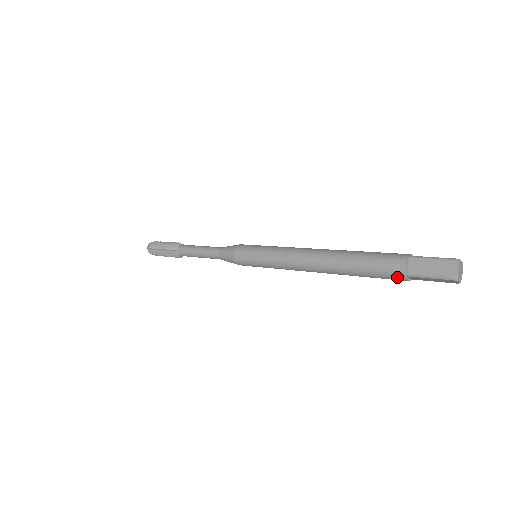
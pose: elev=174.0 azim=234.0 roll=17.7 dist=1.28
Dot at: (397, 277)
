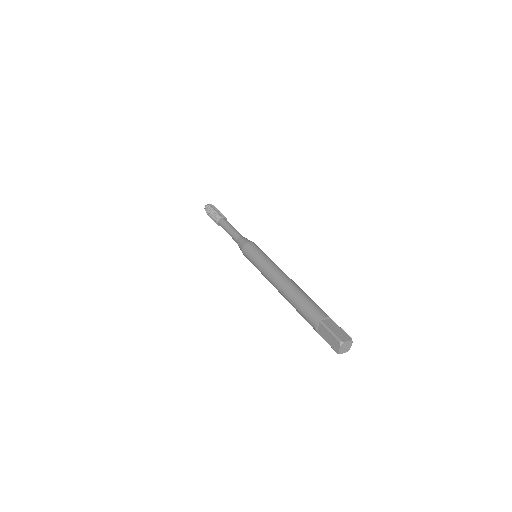
Dot at: (314, 329)
